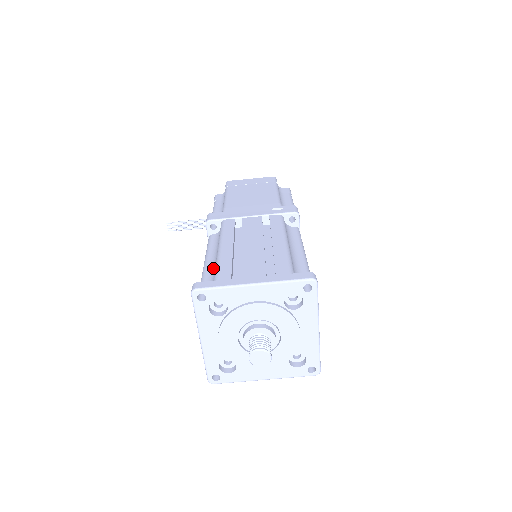
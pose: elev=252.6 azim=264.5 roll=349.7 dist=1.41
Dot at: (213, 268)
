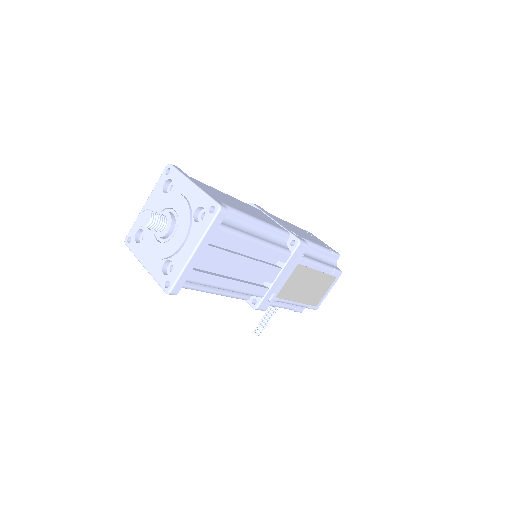
Dot at: occluded
